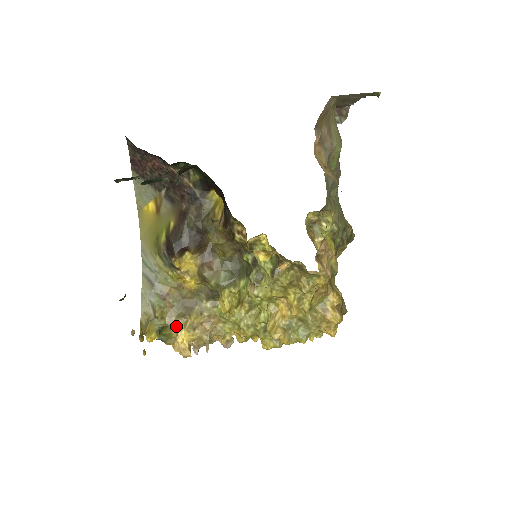
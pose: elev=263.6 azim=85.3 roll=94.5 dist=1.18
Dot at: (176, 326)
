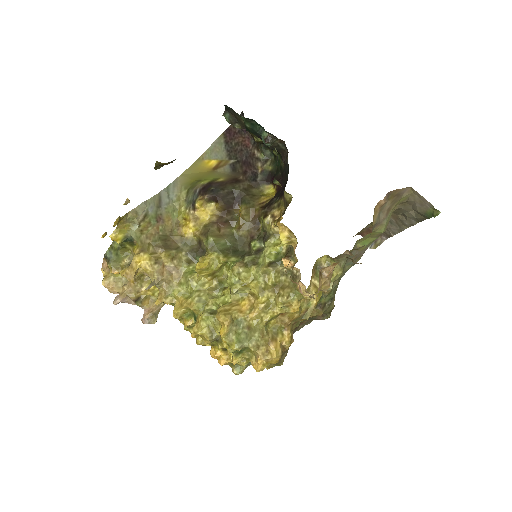
Dot at: (145, 247)
